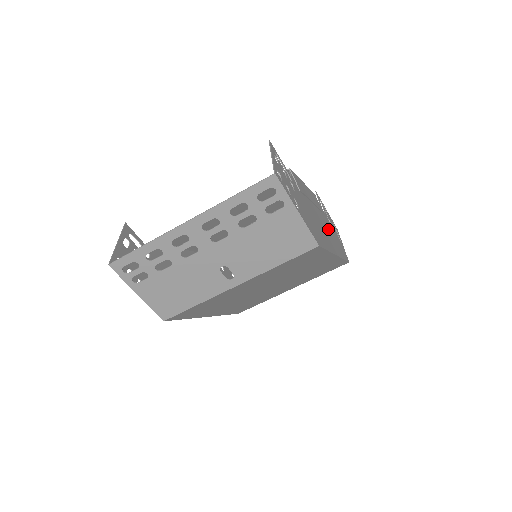
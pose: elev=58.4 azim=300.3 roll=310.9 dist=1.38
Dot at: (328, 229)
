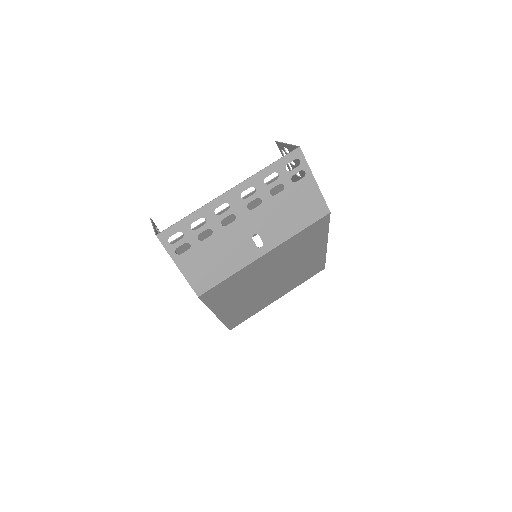
Dot at: occluded
